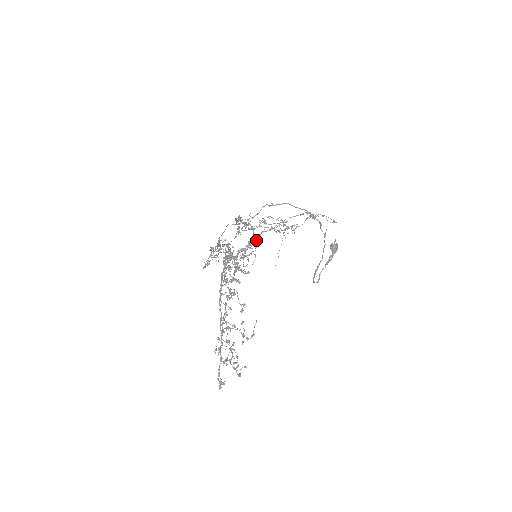
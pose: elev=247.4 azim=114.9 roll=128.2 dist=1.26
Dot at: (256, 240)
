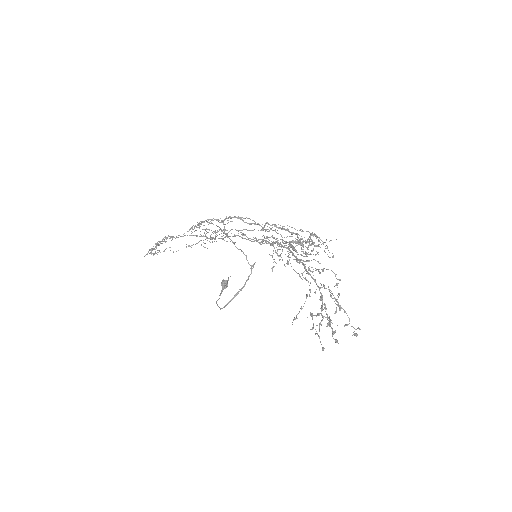
Dot at: occluded
